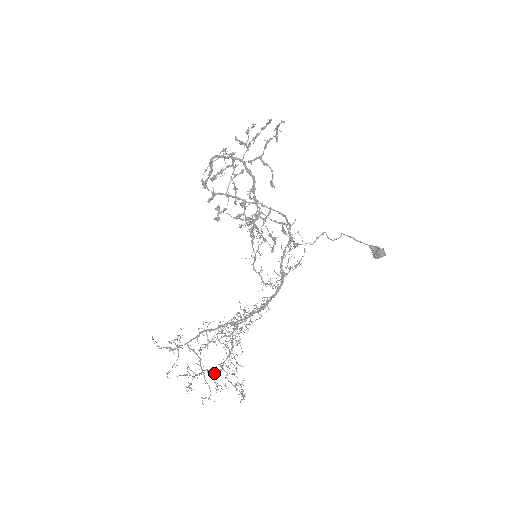
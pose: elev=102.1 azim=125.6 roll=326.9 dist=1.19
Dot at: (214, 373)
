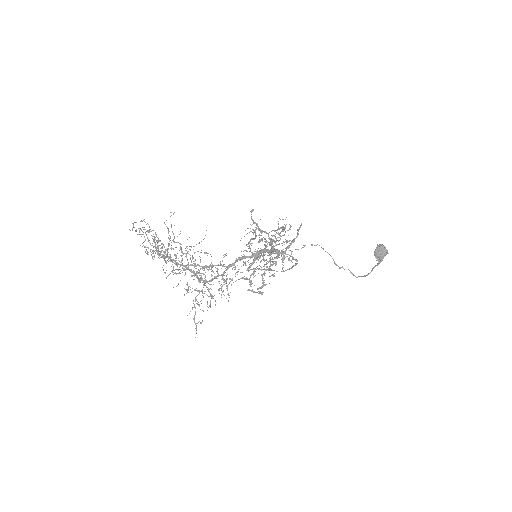
Dot at: (161, 254)
